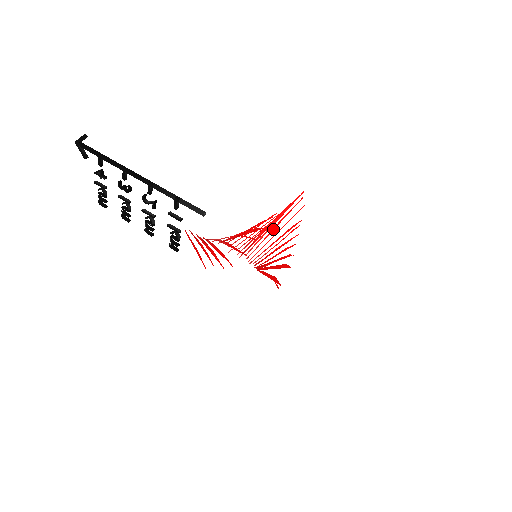
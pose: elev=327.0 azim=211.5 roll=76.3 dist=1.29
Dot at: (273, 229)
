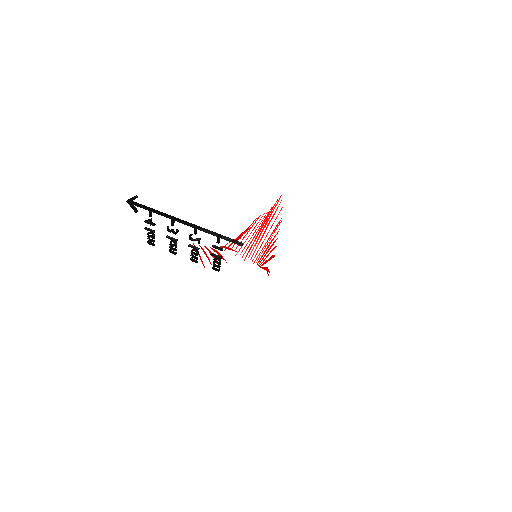
Dot at: occluded
